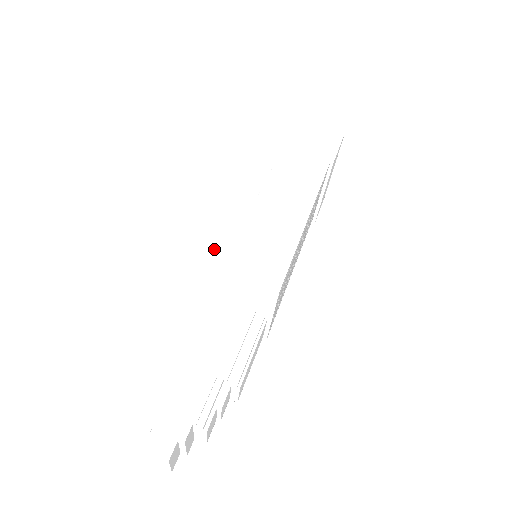
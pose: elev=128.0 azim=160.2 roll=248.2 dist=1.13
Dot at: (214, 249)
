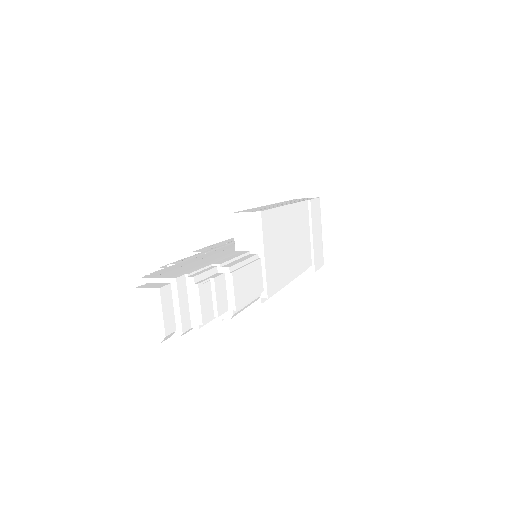
Dot at: (219, 245)
